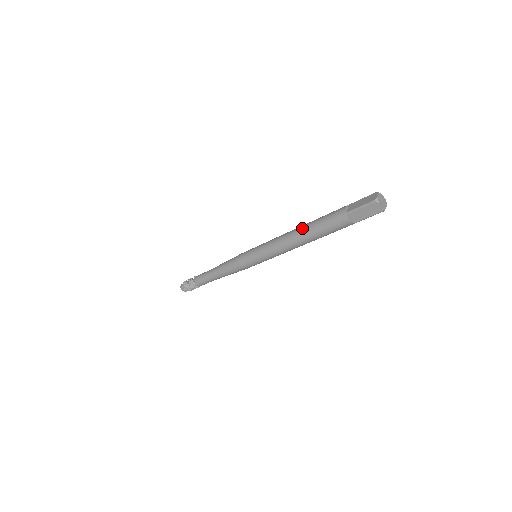
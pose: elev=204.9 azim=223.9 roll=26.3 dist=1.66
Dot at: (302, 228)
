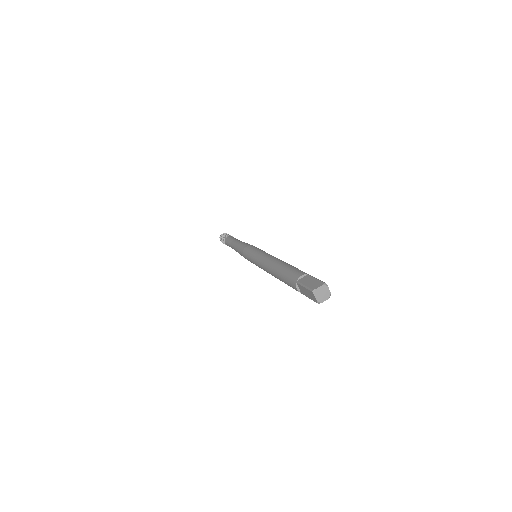
Dot at: (275, 277)
